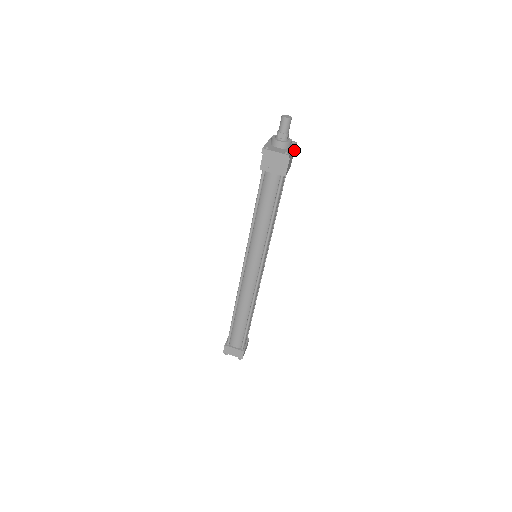
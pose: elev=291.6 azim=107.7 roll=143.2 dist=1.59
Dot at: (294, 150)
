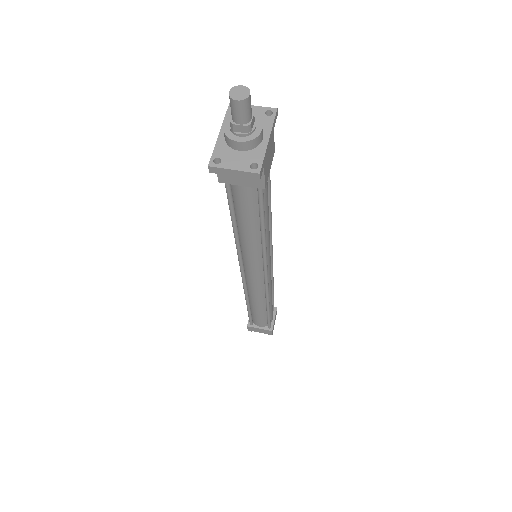
Dot at: (273, 129)
